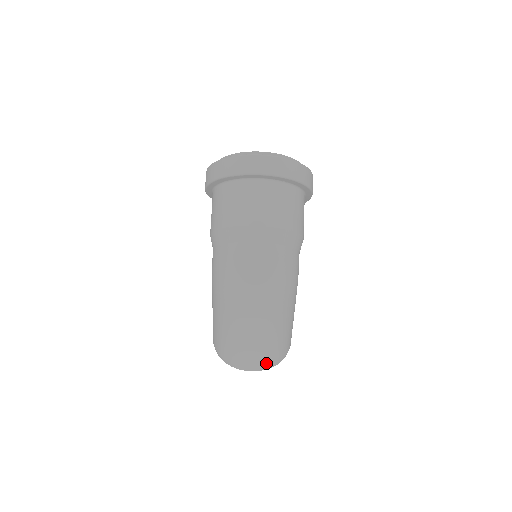
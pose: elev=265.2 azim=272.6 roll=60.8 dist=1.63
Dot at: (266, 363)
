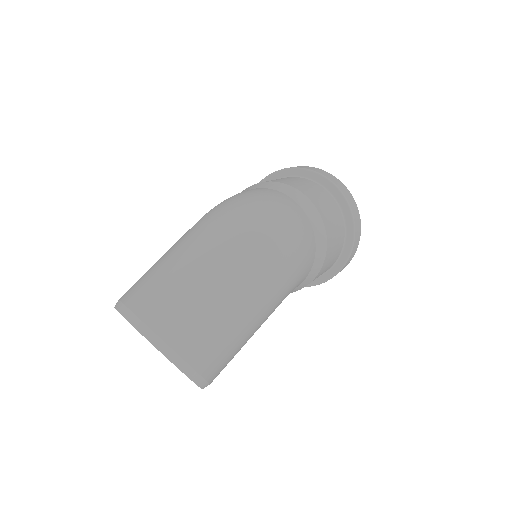
Dot at: (175, 338)
